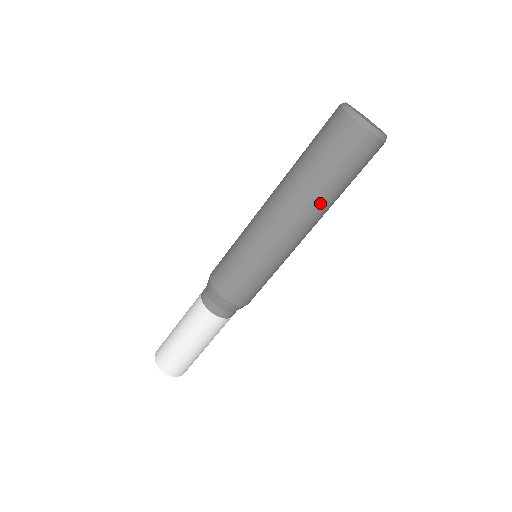
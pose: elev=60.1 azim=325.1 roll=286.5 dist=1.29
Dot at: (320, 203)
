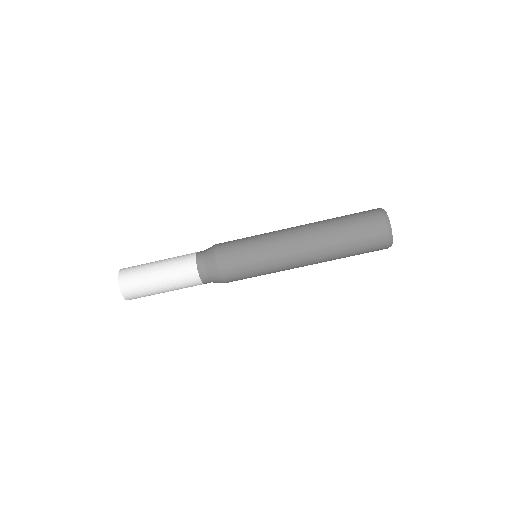
Dot at: (327, 245)
